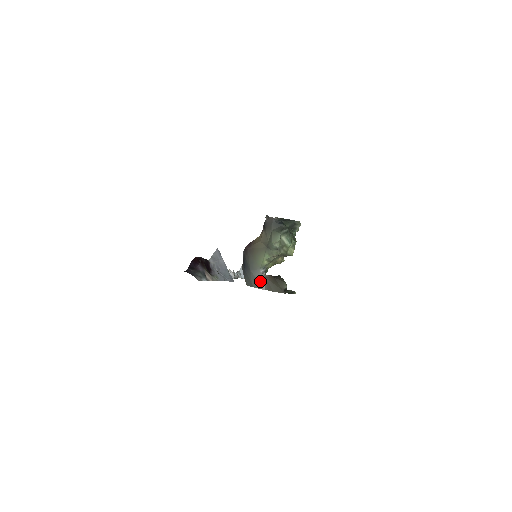
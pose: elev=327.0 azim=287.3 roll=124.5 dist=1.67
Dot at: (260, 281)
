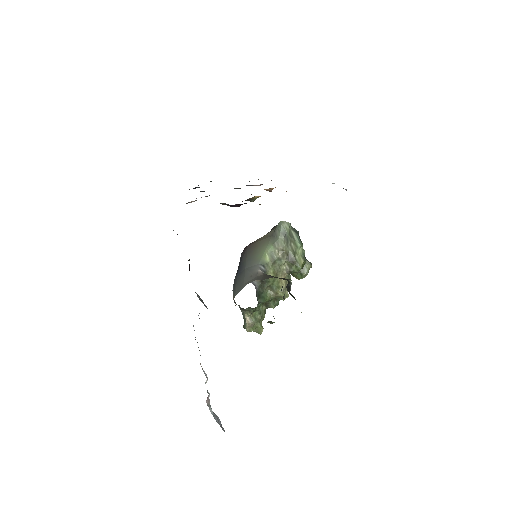
Dot at: (256, 274)
